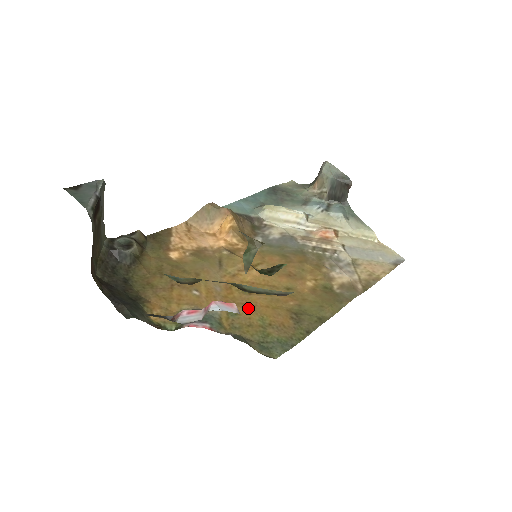
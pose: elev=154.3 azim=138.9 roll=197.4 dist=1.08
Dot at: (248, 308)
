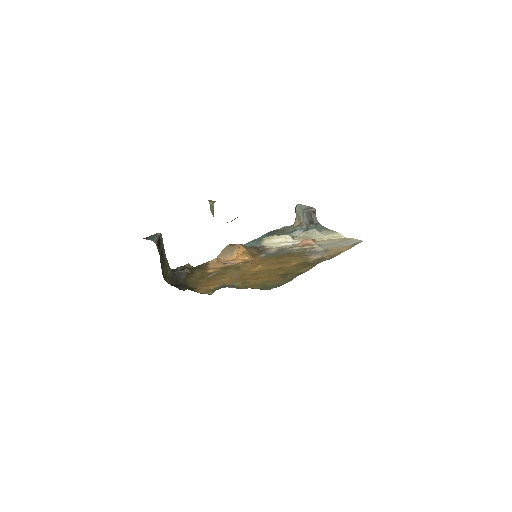
Dot at: (254, 279)
